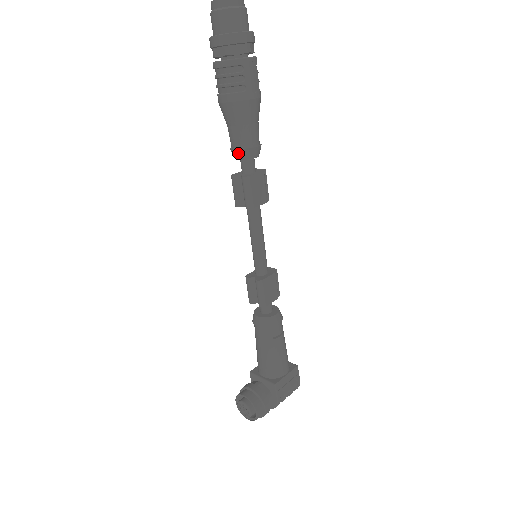
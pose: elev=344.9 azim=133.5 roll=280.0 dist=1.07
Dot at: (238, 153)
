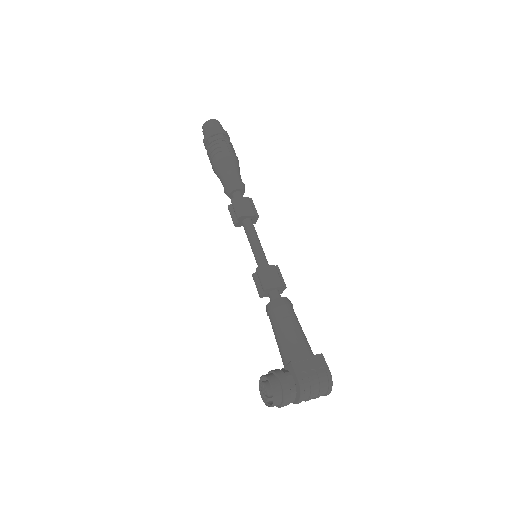
Dot at: (227, 189)
